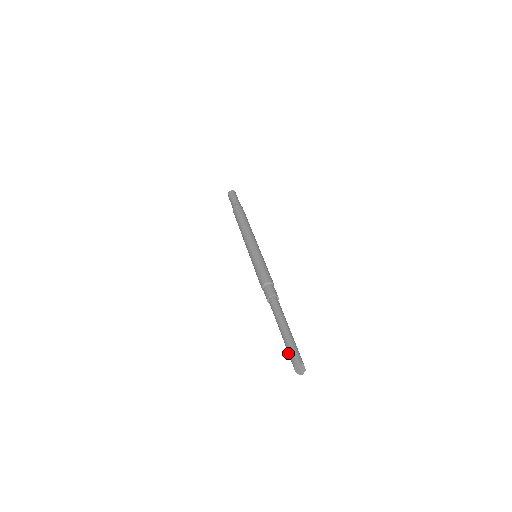
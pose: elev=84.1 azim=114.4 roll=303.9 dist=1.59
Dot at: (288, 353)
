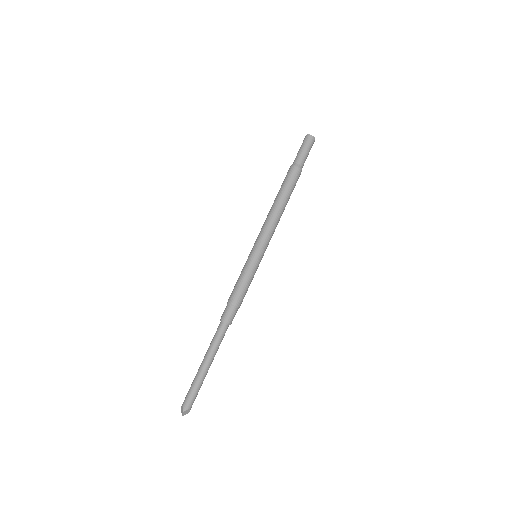
Dot at: (190, 388)
